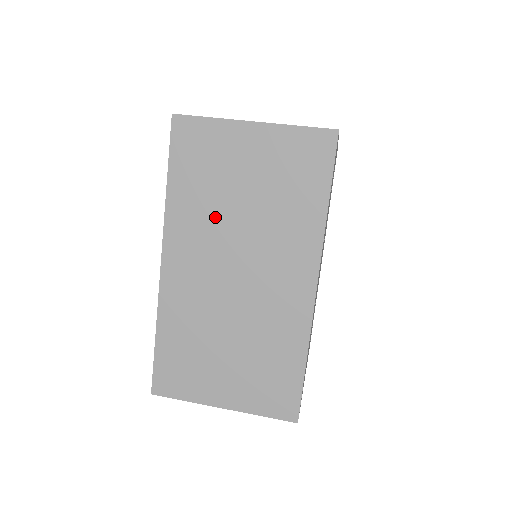
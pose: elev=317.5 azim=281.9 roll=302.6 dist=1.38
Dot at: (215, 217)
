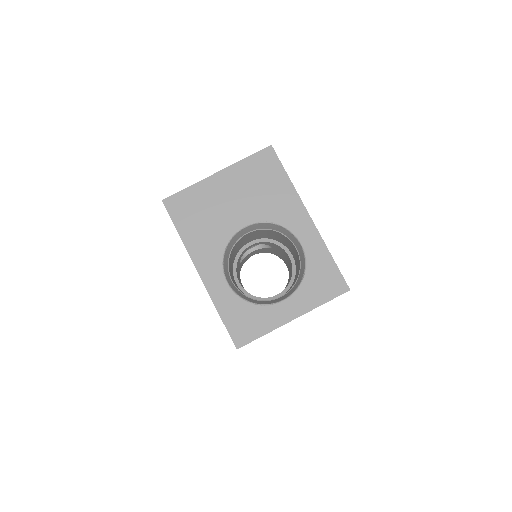
Dot at: occluded
